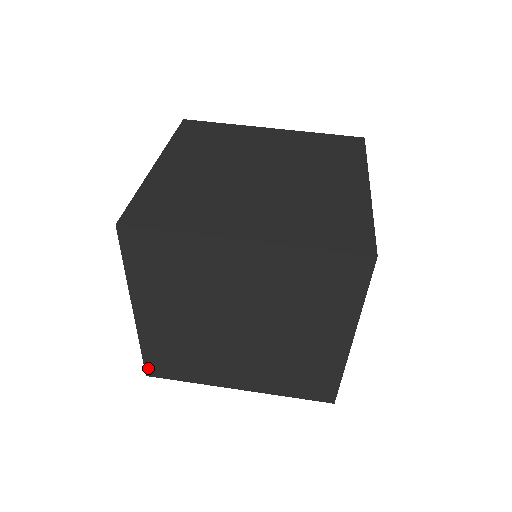
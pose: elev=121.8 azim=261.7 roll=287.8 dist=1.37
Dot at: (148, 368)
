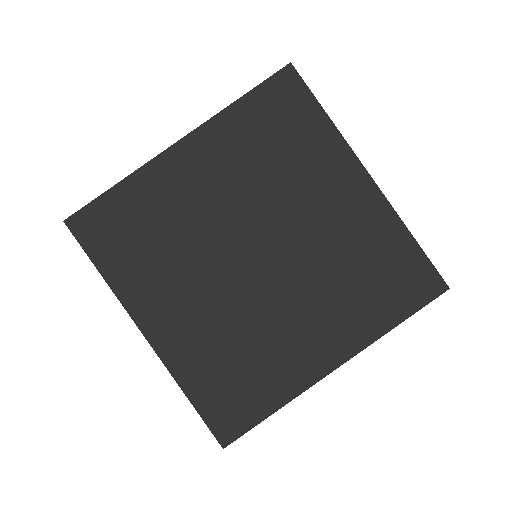
Dot at: occluded
